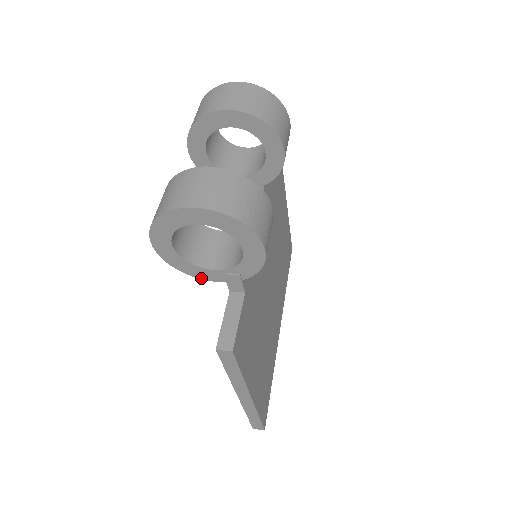
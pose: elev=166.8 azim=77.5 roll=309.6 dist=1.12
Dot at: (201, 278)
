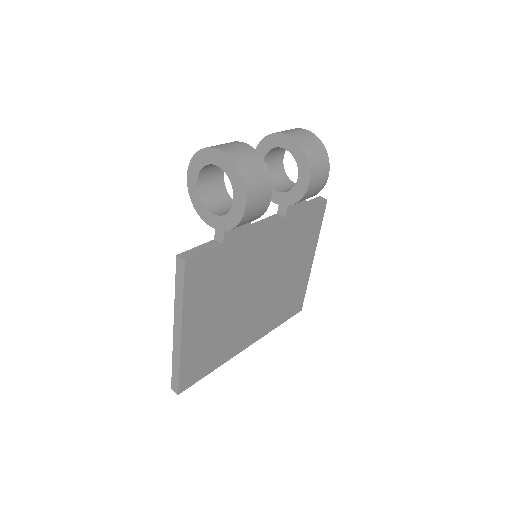
Dot at: (203, 219)
